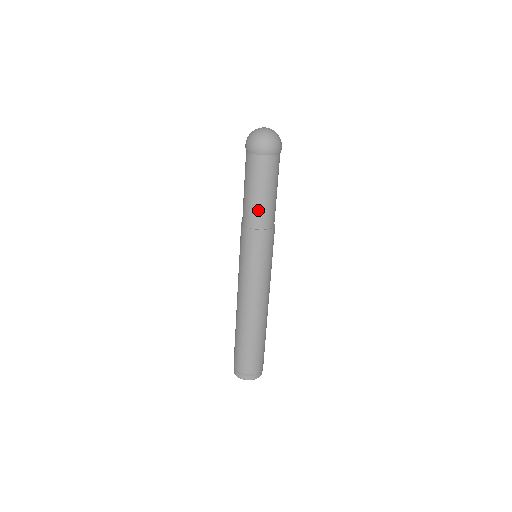
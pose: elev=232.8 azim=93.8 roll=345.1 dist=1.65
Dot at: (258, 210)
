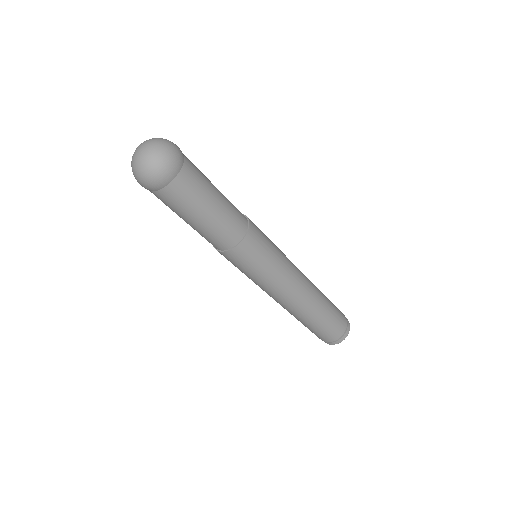
Dot at: (211, 235)
